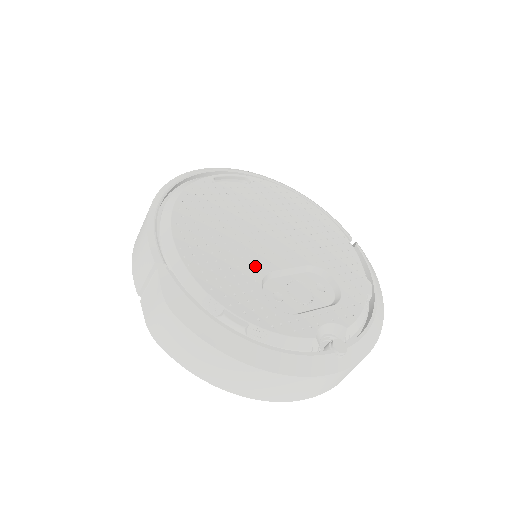
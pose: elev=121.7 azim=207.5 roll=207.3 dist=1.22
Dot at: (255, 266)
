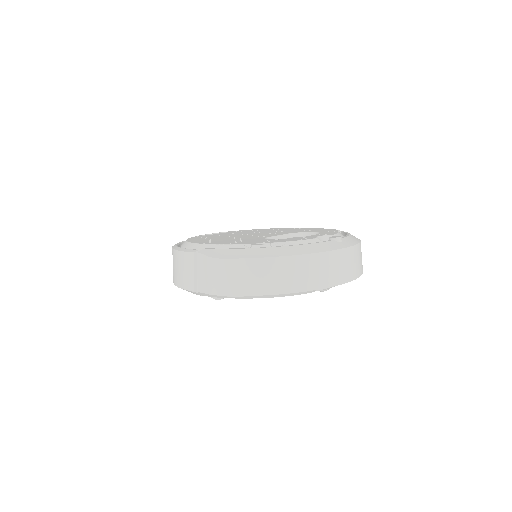
Dot at: (256, 238)
